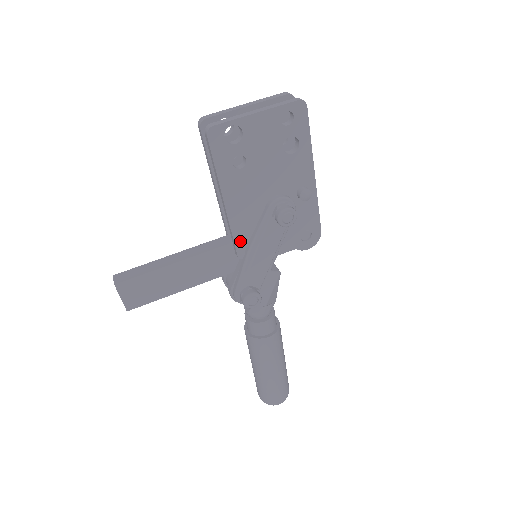
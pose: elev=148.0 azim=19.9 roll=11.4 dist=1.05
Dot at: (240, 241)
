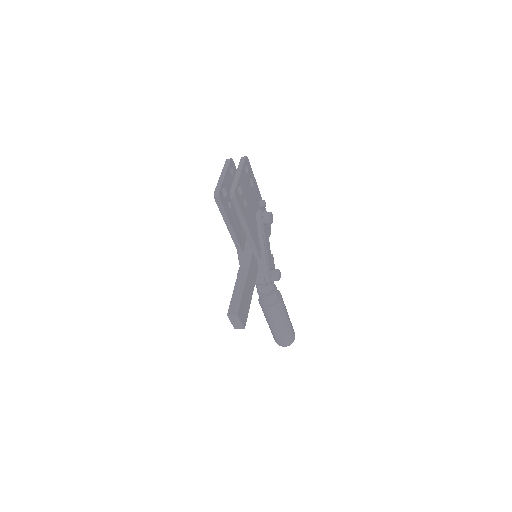
Dot at: (258, 248)
